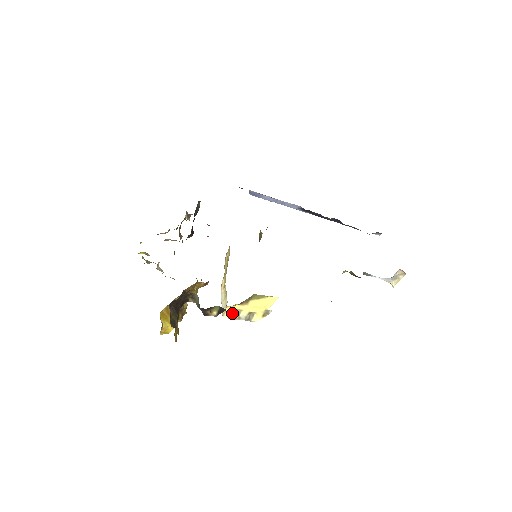
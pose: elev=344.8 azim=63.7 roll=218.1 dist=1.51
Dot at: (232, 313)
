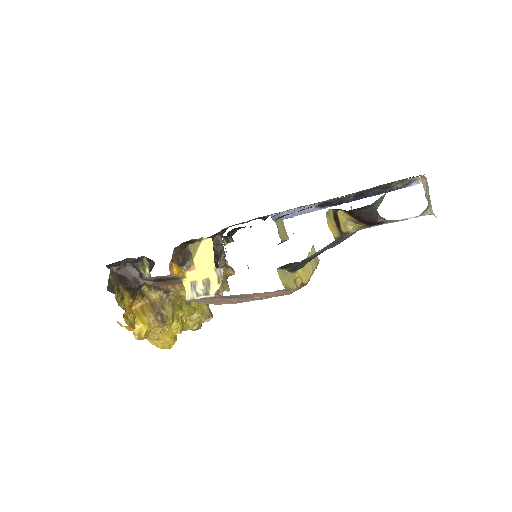
Dot at: (190, 290)
